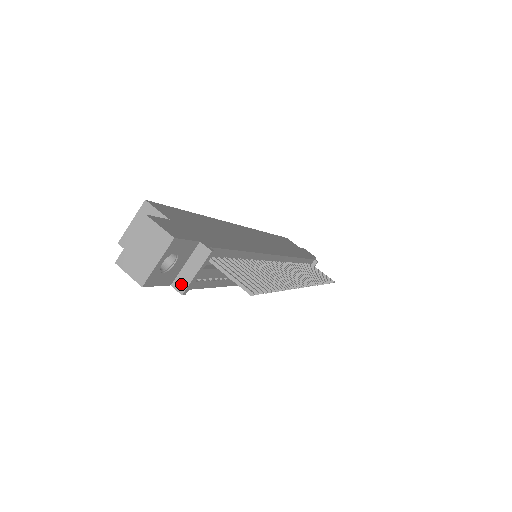
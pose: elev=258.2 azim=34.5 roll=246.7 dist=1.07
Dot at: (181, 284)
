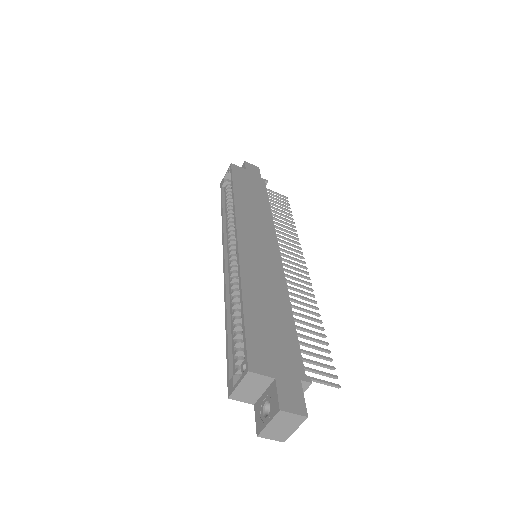
Dot at: occluded
